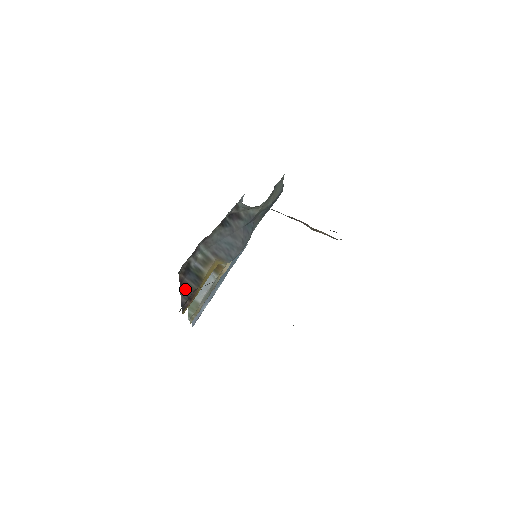
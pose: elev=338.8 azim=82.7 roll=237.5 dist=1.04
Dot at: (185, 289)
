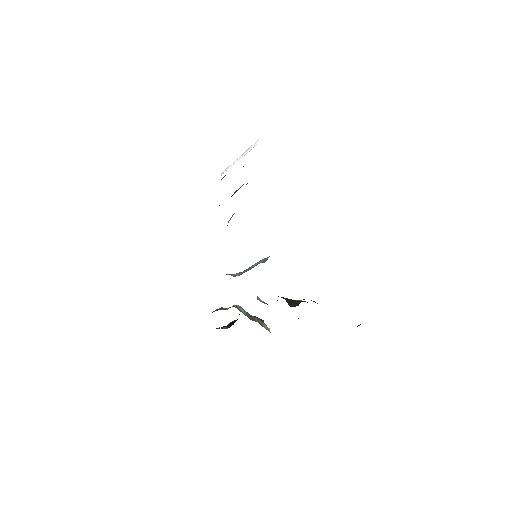
Dot at: occluded
